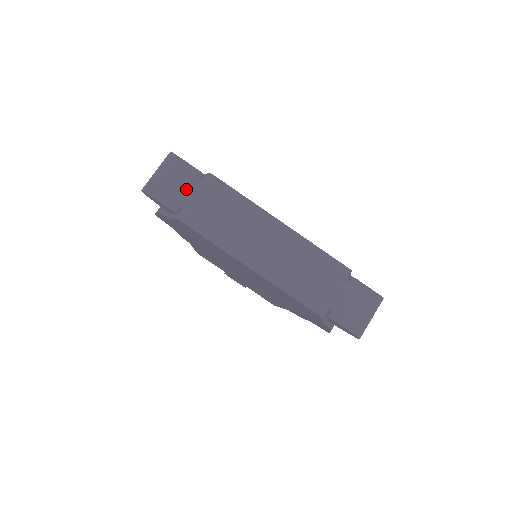
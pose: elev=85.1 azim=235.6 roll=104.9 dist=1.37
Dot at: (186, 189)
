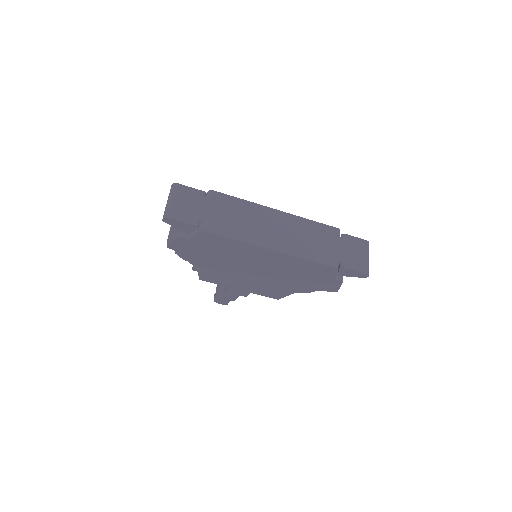
Dot at: (198, 207)
